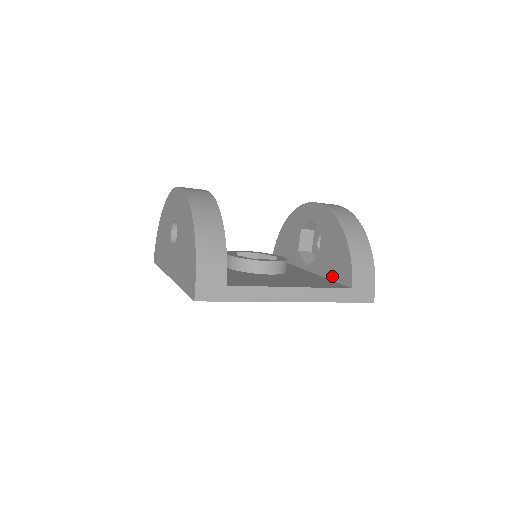
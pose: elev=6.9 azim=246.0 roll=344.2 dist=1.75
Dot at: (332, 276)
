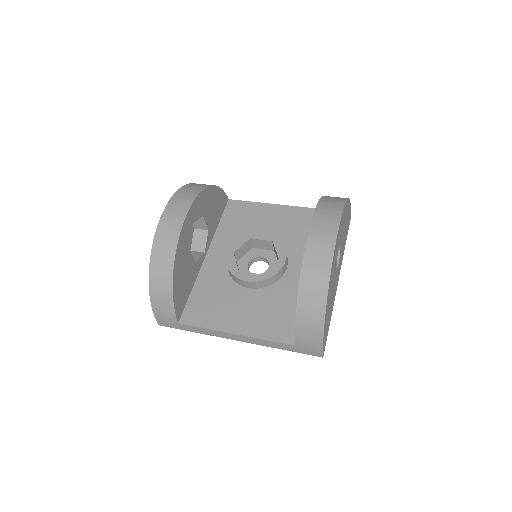
Dot at: occluded
